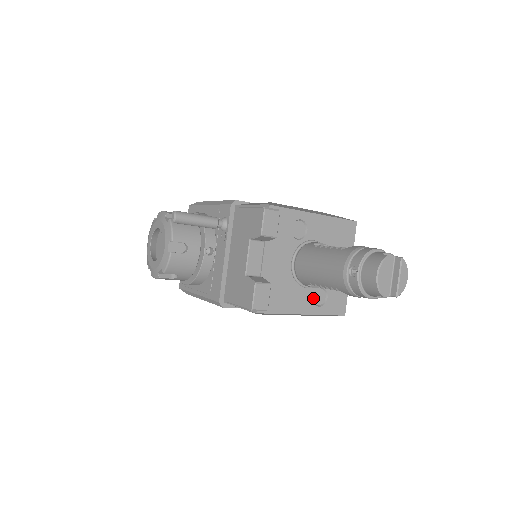
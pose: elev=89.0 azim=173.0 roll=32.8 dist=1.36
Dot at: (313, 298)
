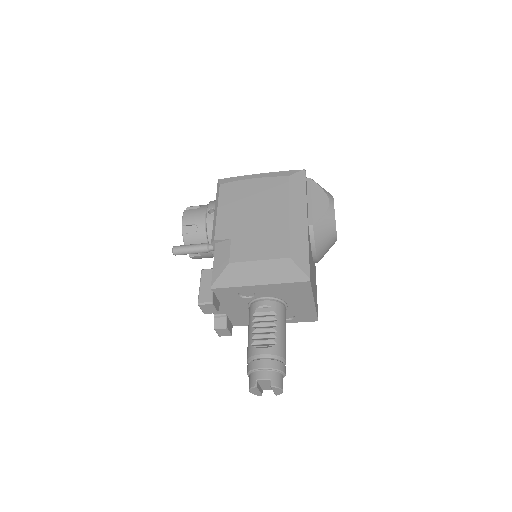
Dot at: occluded
